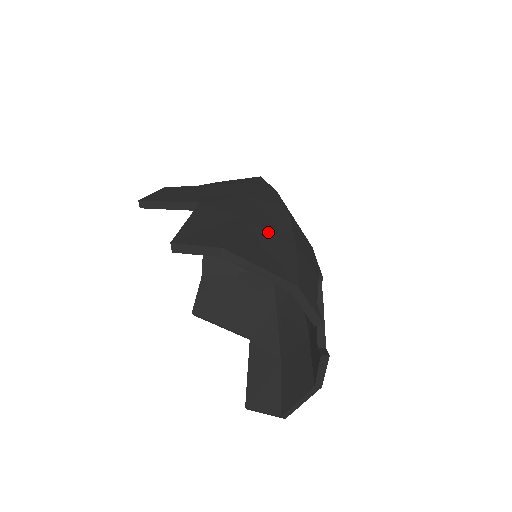
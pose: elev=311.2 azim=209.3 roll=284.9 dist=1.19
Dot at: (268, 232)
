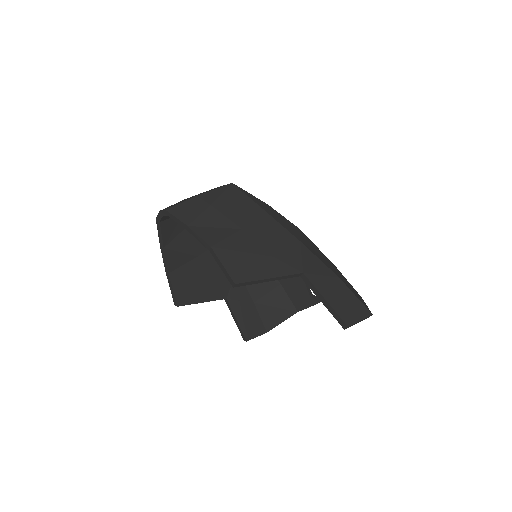
Dot at: (337, 271)
